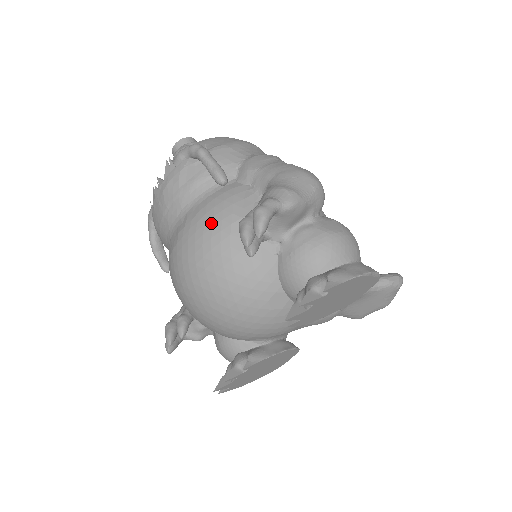
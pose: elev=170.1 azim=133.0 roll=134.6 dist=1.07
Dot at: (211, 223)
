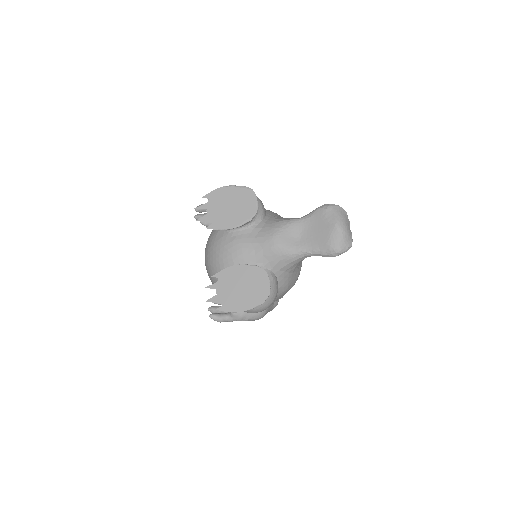
Dot at: occluded
